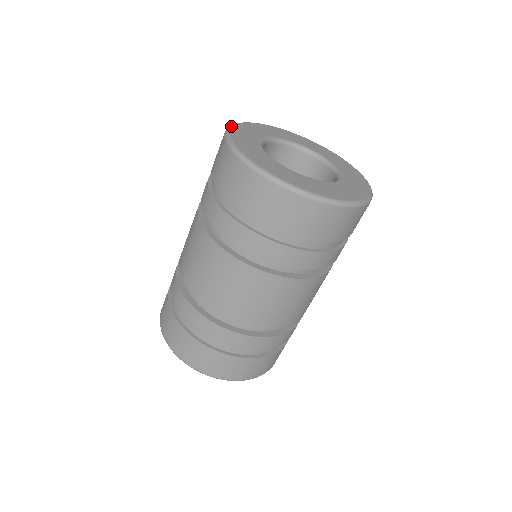
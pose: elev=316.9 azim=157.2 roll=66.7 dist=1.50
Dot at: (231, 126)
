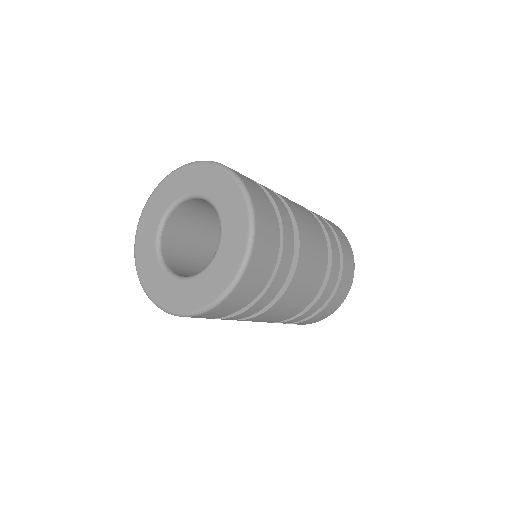
Dot at: (137, 228)
